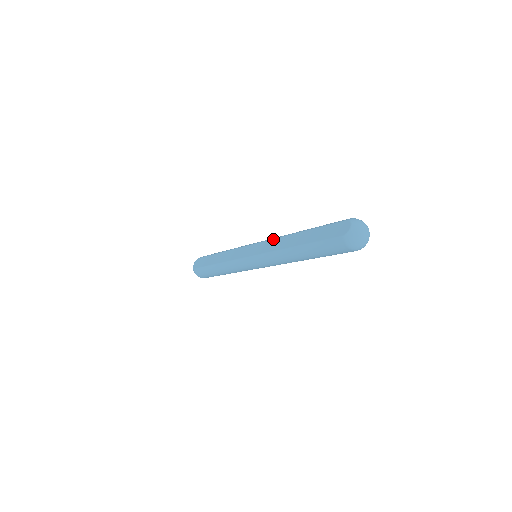
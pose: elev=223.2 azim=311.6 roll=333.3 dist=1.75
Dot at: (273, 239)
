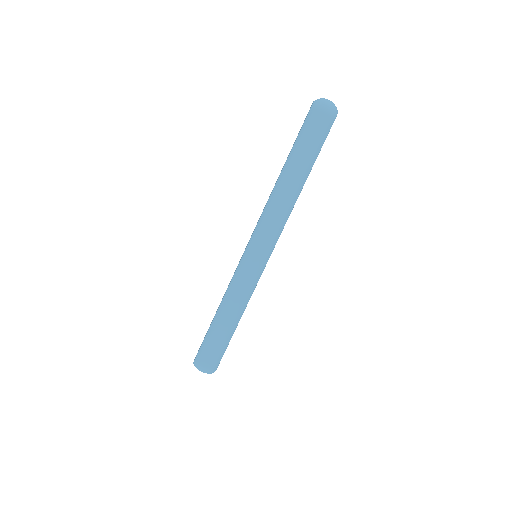
Dot at: occluded
